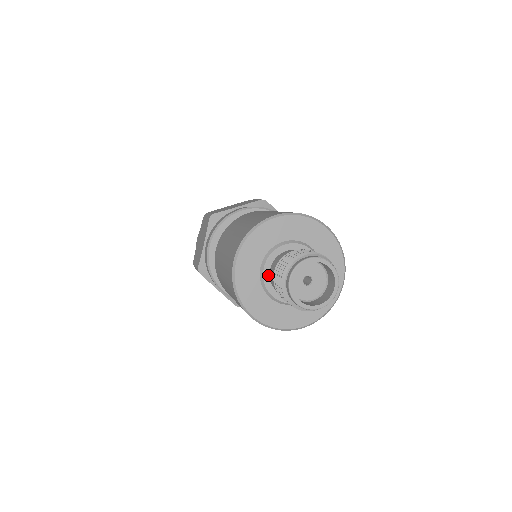
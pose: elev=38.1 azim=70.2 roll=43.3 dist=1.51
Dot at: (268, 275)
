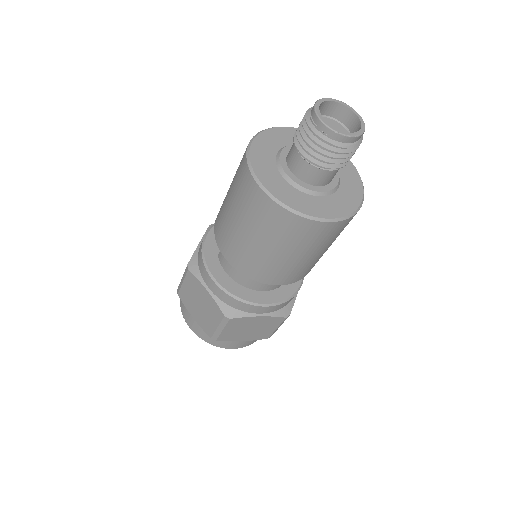
Dot at: (285, 159)
